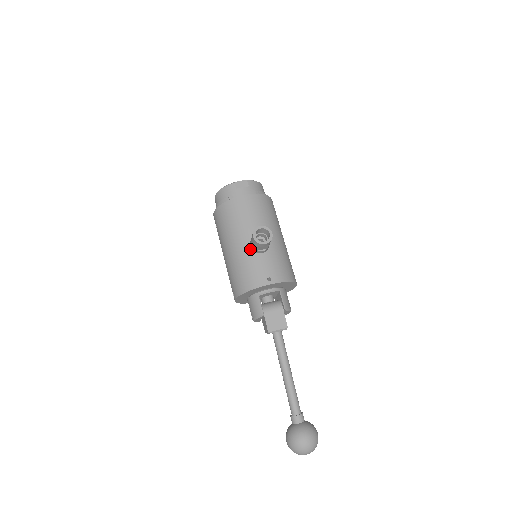
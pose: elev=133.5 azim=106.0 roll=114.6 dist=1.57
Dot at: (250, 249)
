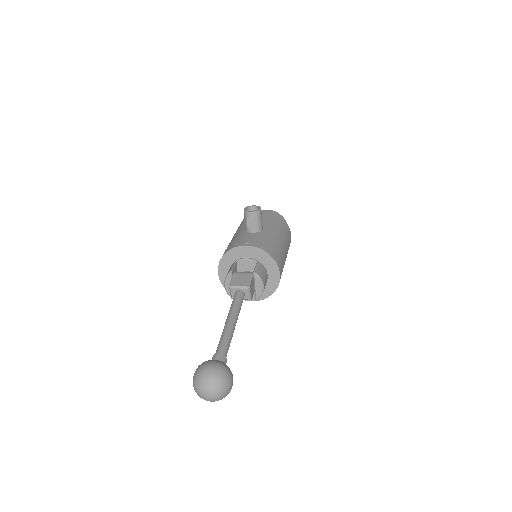
Dot at: (244, 231)
